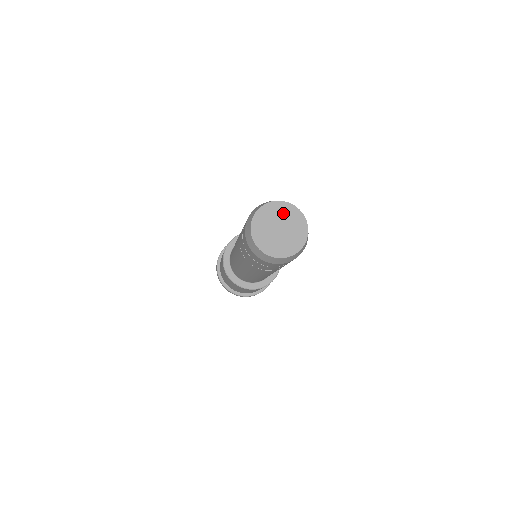
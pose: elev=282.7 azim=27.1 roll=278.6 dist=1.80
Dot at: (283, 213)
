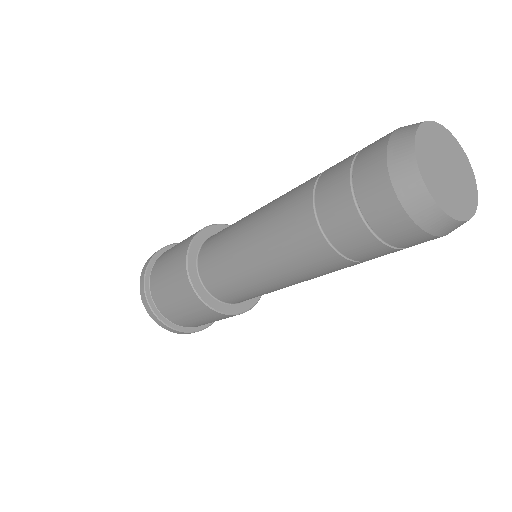
Dot at: (433, 143)
